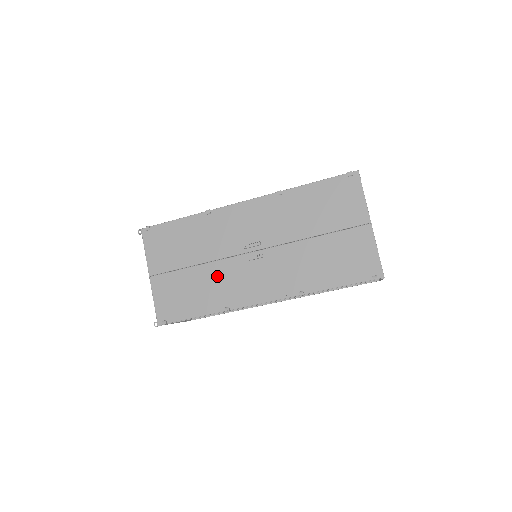
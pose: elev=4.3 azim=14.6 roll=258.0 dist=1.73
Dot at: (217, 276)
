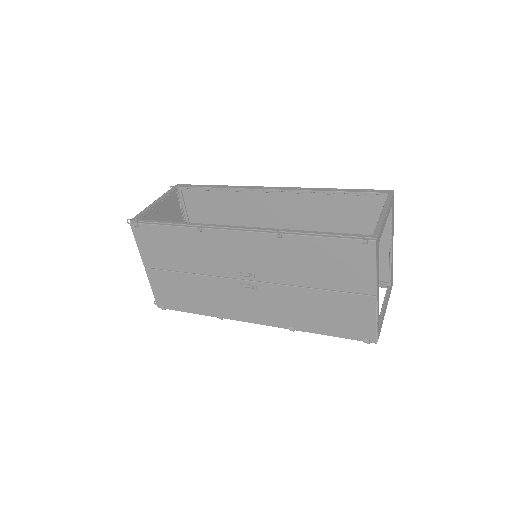
Dot at: (210, 289)
